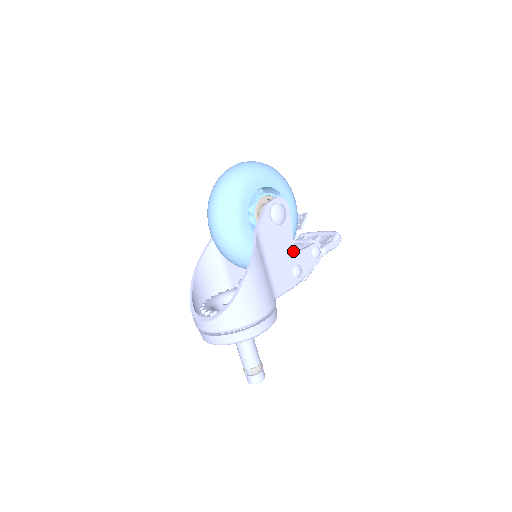
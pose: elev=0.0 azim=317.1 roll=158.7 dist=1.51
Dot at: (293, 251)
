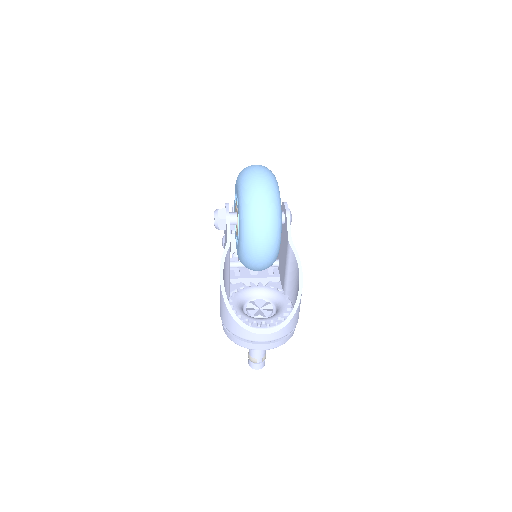
Dot at: occluded
